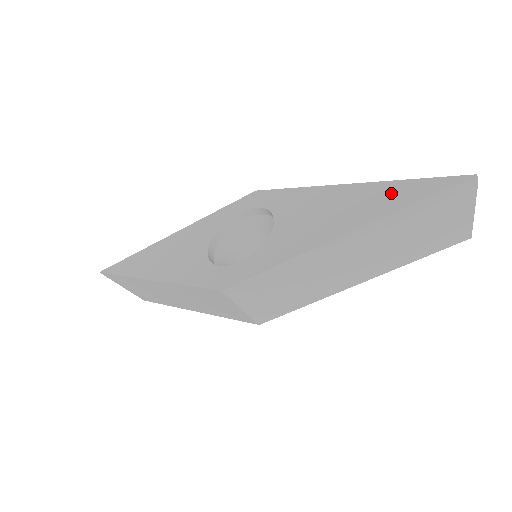
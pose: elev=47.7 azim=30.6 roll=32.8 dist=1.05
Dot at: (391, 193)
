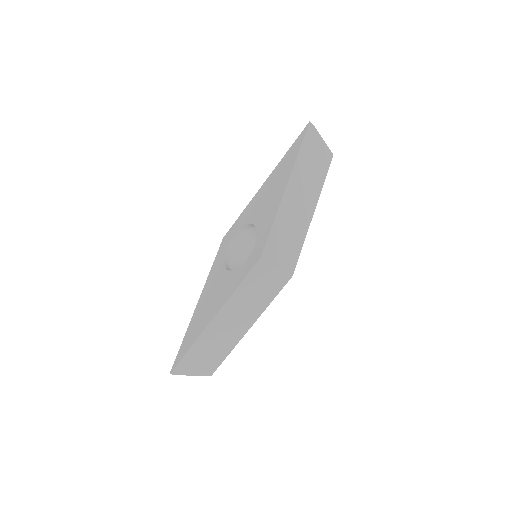
Dot at: (288, 158)
